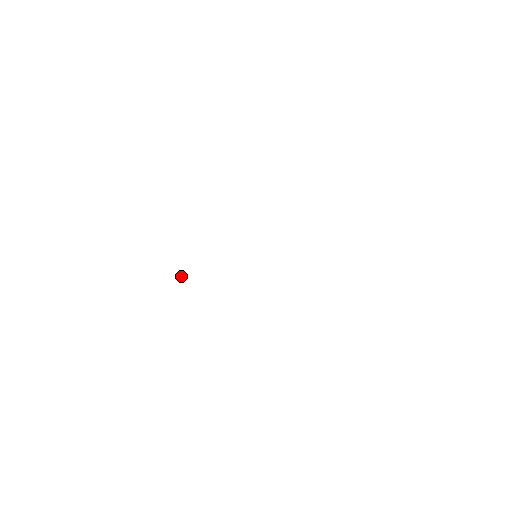
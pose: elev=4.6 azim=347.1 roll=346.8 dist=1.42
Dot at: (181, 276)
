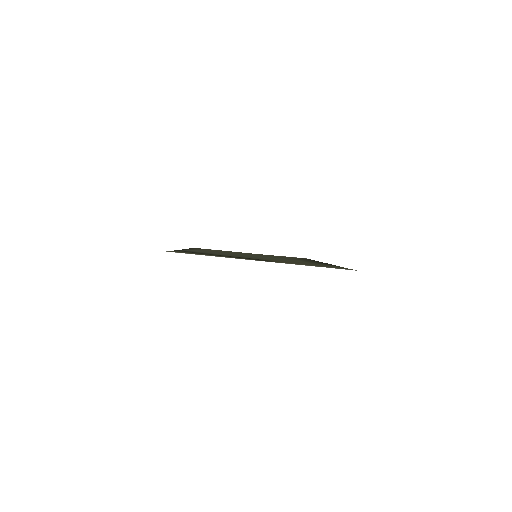
Dot at: occluded
